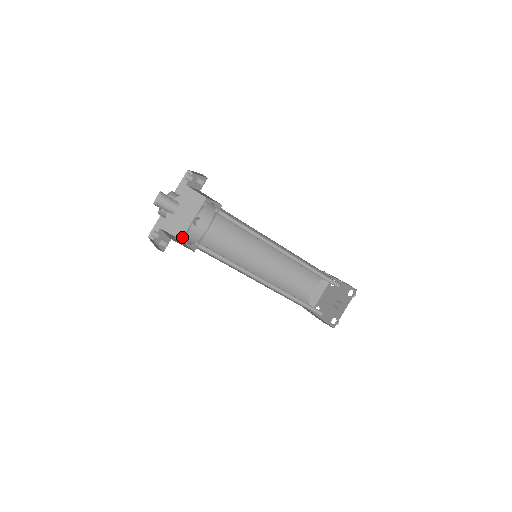
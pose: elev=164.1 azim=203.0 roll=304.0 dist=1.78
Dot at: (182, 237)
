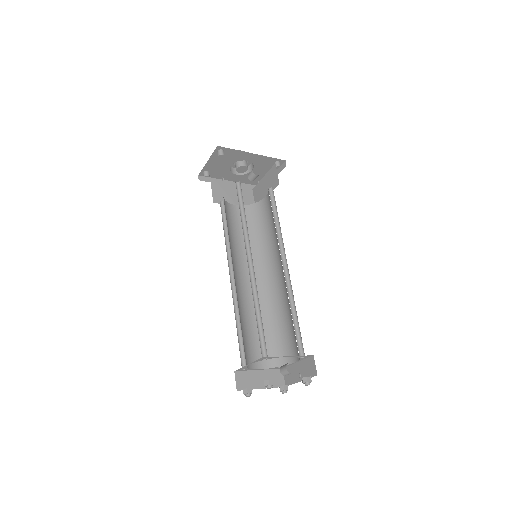
Dot at: occluded
